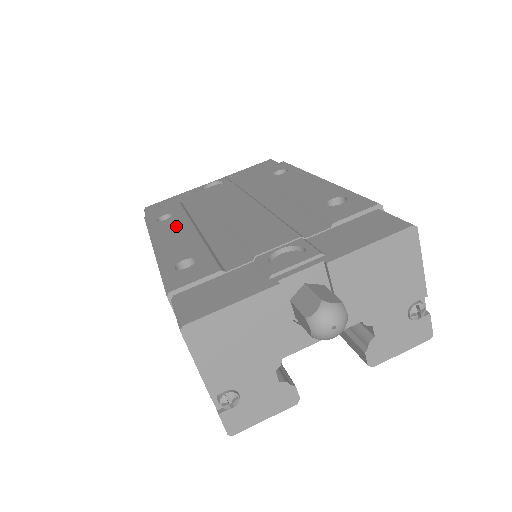
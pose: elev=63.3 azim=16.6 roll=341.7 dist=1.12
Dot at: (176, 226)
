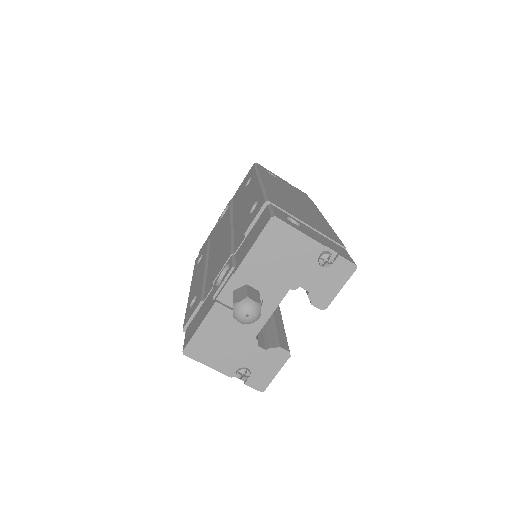
Dot at: (200, 267)
